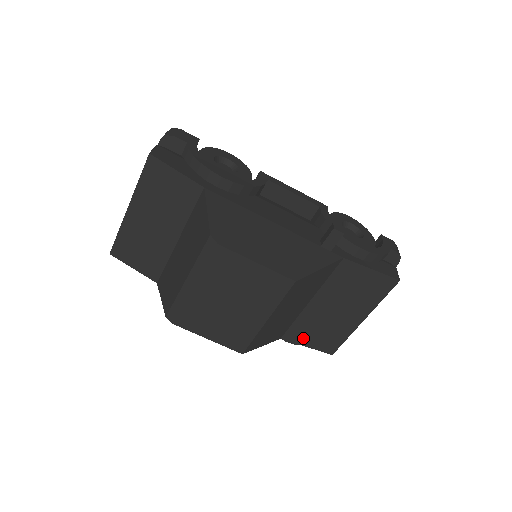
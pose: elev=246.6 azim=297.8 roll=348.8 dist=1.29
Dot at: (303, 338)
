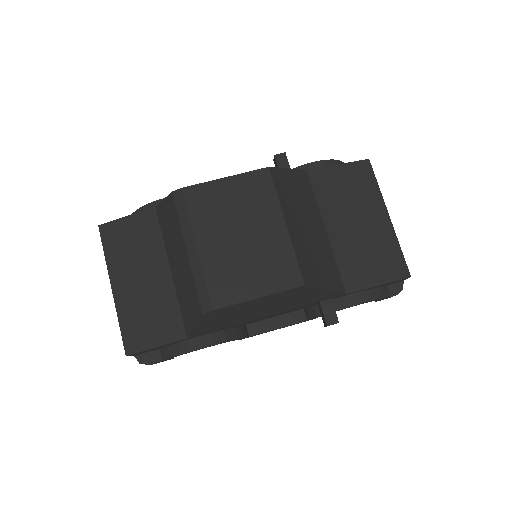
Dot at: (365, 277)
